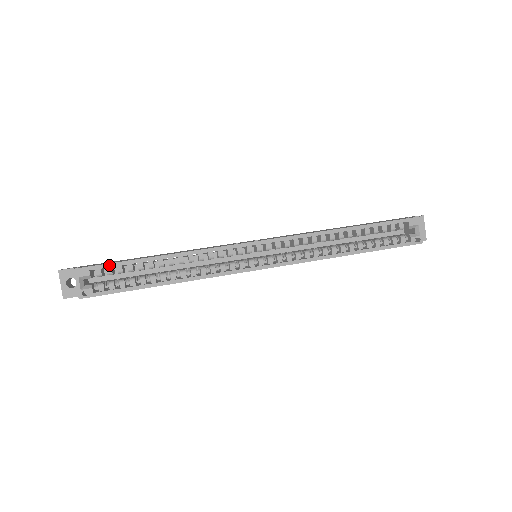
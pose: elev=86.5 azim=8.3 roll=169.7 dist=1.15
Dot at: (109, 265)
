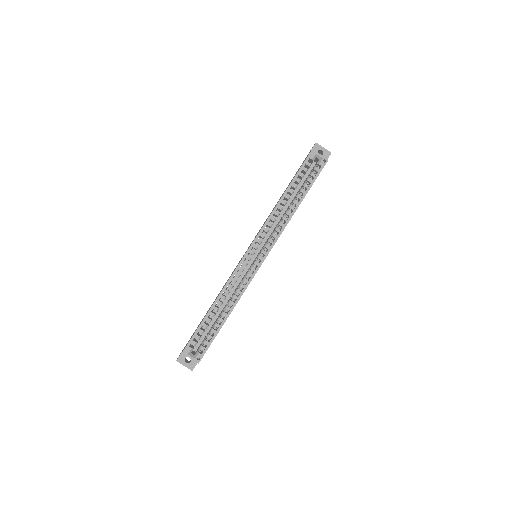
Dot at: (195, 335)
